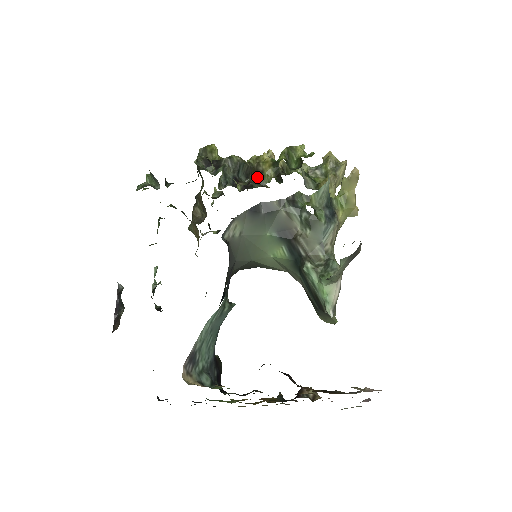
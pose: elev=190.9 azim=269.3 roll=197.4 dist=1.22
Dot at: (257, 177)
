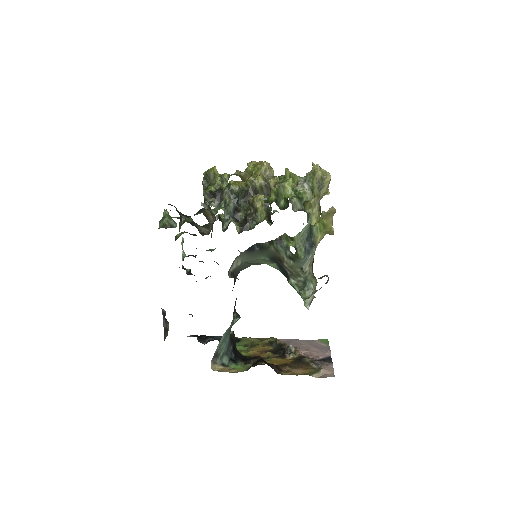
Dot at: (252, 214)
